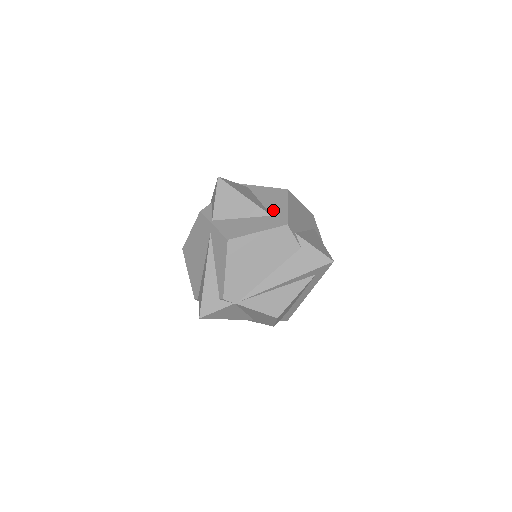
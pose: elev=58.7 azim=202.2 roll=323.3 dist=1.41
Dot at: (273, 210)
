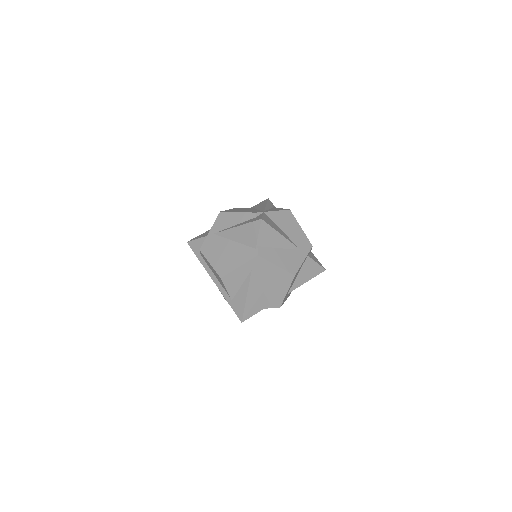
Dot at: occluded
